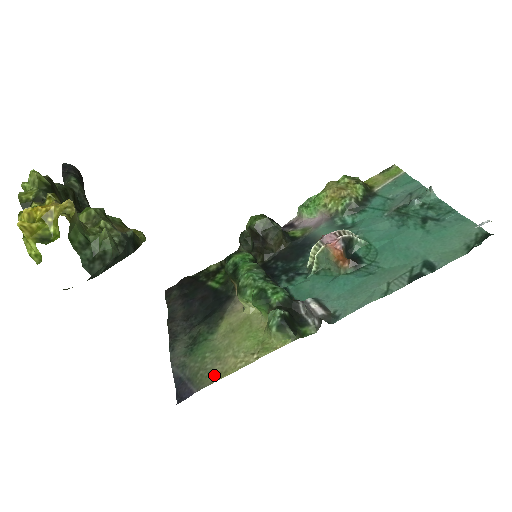
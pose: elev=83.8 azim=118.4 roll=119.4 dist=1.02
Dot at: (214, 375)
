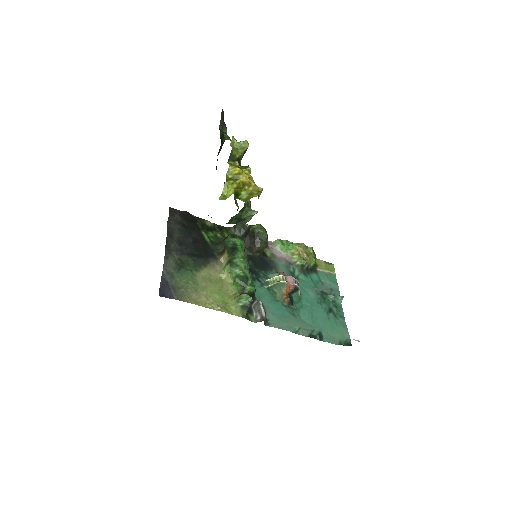
Dot at: (191, 298)
